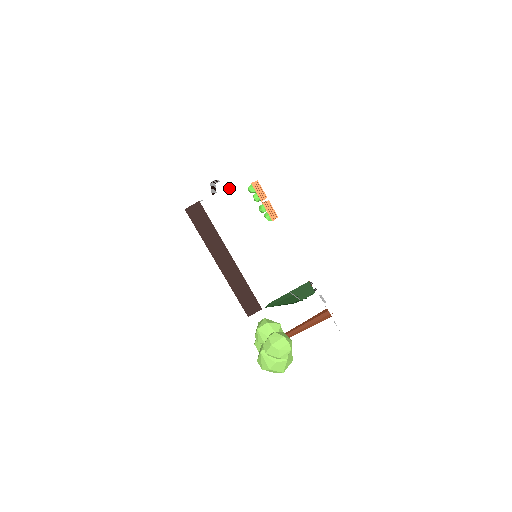
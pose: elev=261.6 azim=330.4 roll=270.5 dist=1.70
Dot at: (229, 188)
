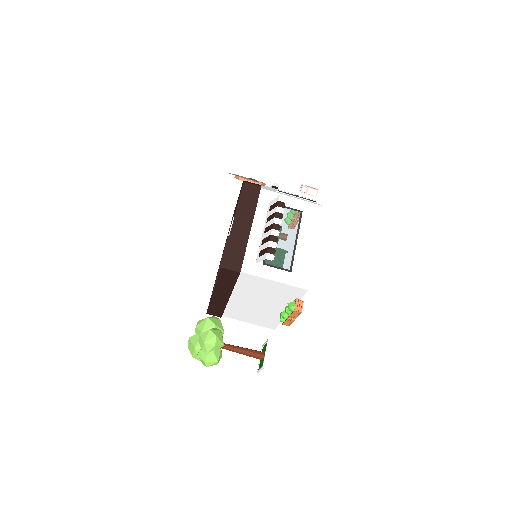
Dot at: (276, 282)
